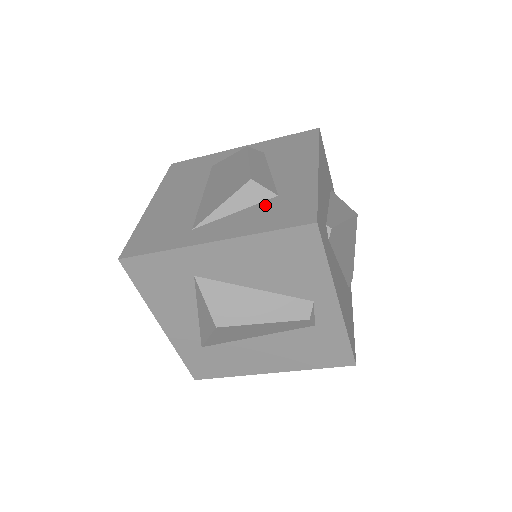
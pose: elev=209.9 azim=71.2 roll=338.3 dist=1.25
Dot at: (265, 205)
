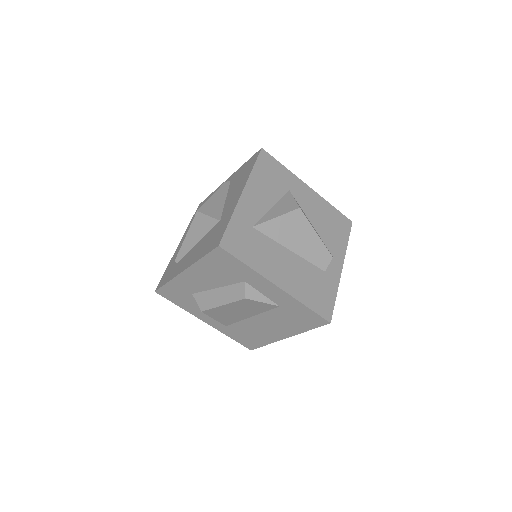
Dot at: occluded
